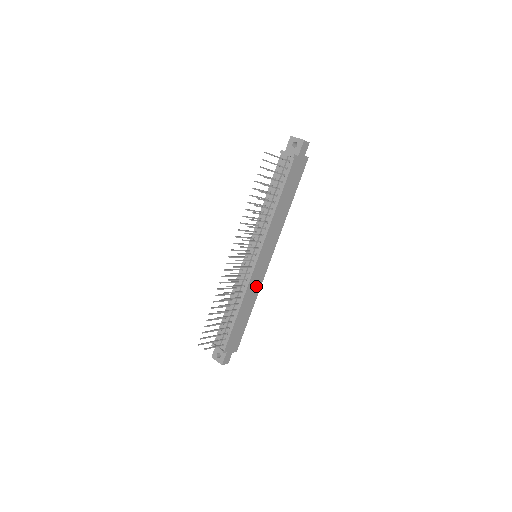
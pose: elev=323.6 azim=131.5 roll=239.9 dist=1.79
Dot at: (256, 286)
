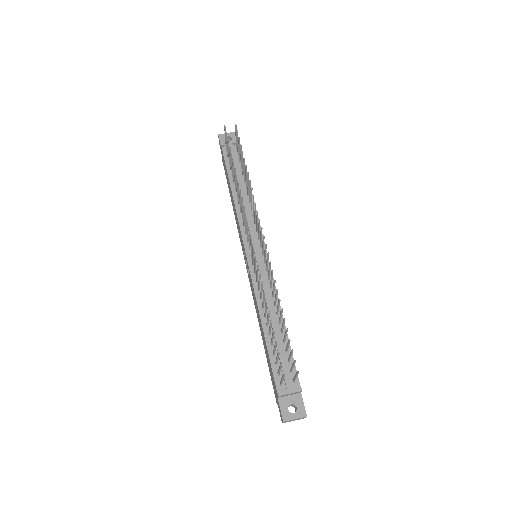
Dot at: occluded
